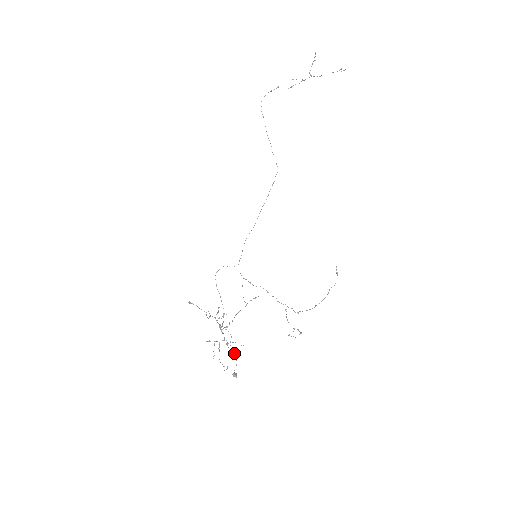
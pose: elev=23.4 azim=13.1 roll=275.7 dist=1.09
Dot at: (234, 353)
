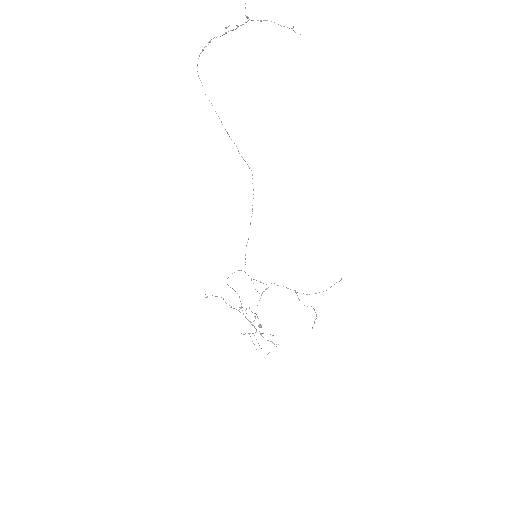
Dot at: (270, 341)
